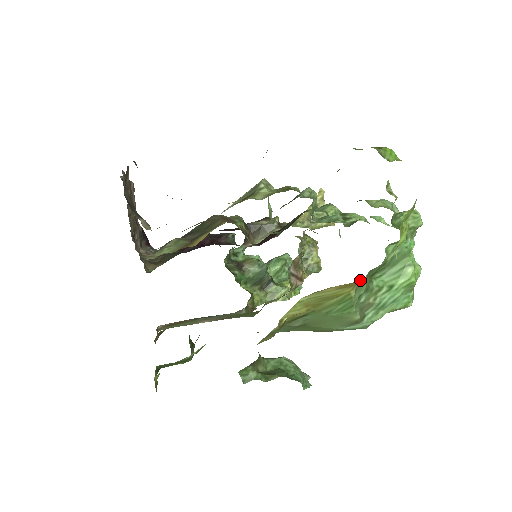
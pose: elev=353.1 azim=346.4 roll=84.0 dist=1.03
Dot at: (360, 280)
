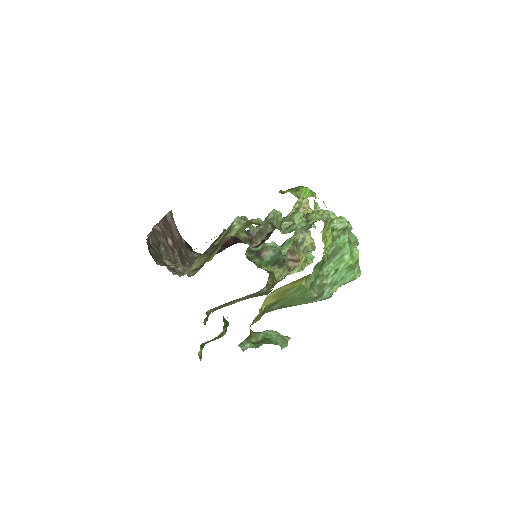
Dot at: (303, 277)
